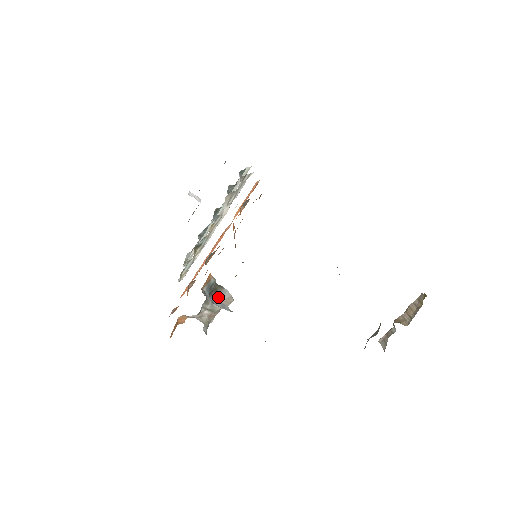
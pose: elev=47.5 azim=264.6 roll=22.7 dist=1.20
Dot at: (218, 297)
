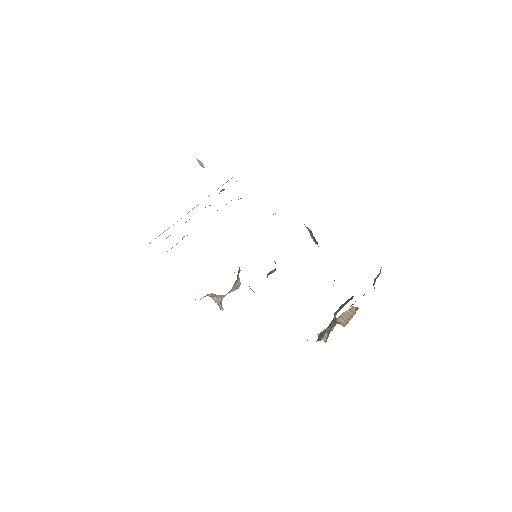
Dot at: (236, 283)
